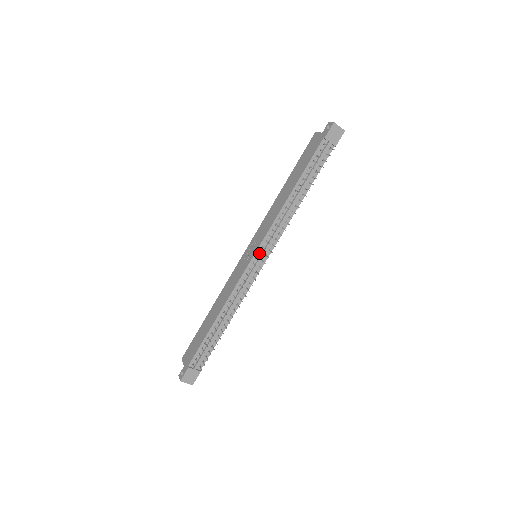
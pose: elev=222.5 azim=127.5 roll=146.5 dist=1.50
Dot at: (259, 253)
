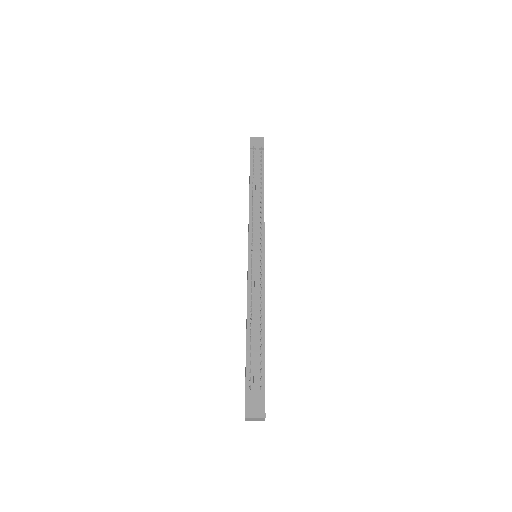
Dot at: occluded
